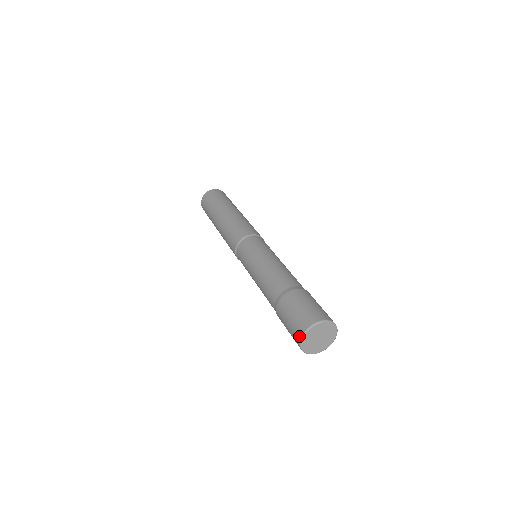
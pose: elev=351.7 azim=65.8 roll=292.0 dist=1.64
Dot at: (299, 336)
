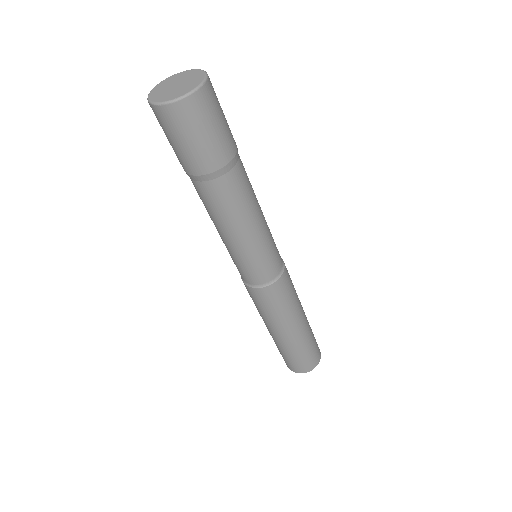
Dot at: occluded
